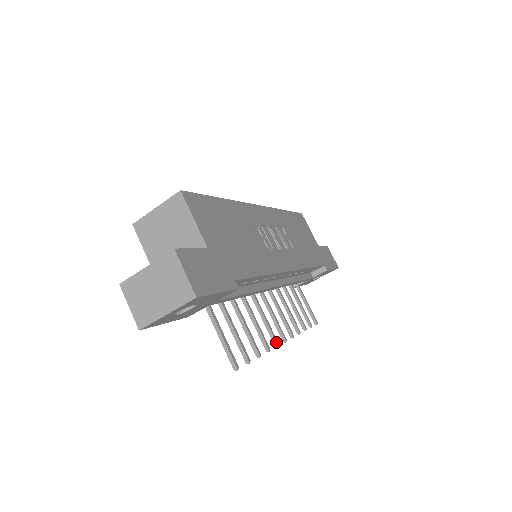
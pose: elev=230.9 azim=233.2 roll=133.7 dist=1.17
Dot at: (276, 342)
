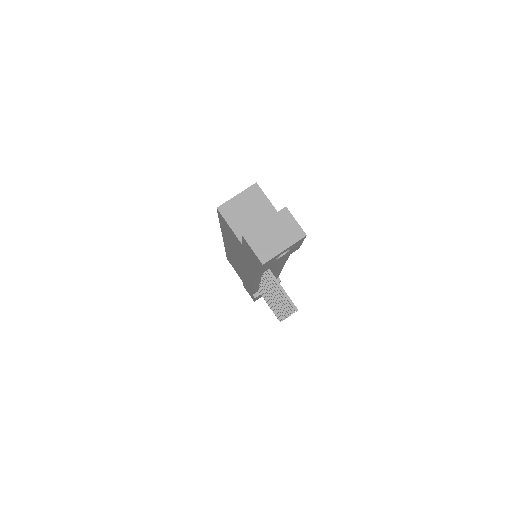
Dot at: occluded
